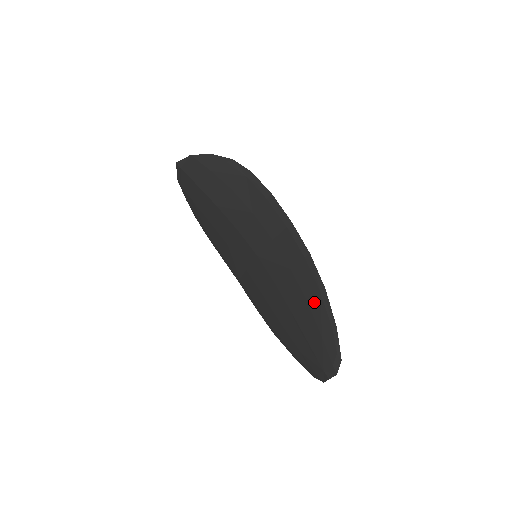
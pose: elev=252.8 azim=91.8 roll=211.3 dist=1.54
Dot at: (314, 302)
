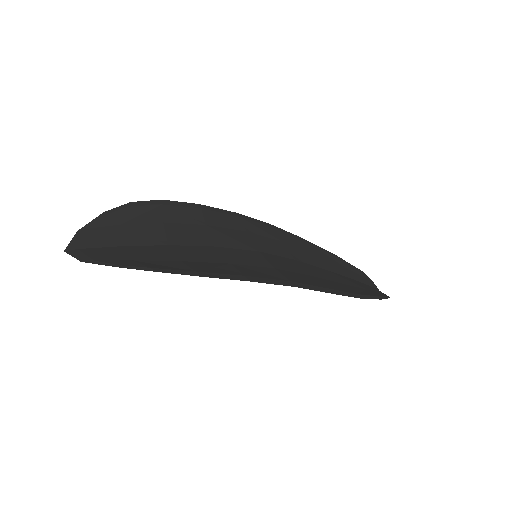
Dot at: occluded
